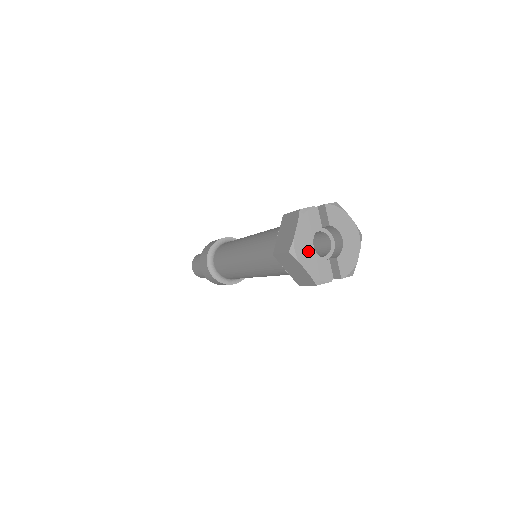
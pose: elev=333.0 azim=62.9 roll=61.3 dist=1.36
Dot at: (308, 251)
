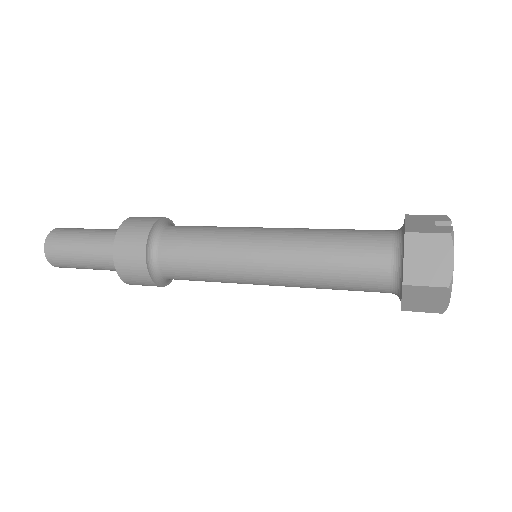
Dot at: occluded
